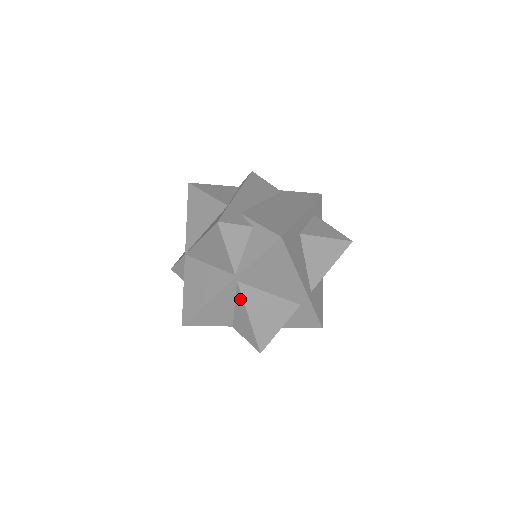
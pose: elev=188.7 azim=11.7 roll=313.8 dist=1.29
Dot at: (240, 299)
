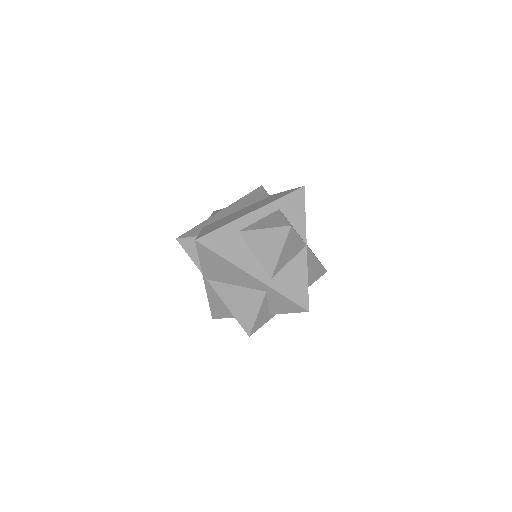
Dot at: (217, 293)
